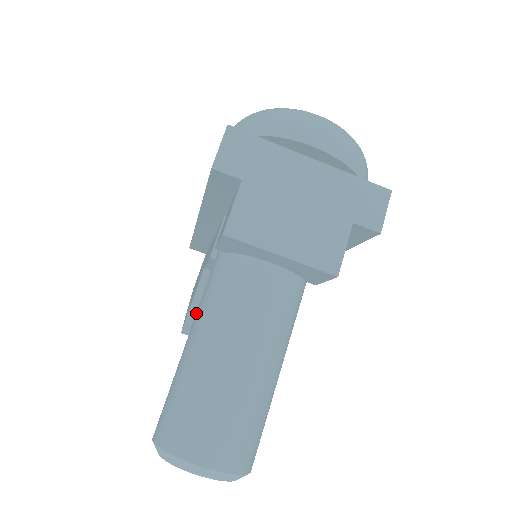
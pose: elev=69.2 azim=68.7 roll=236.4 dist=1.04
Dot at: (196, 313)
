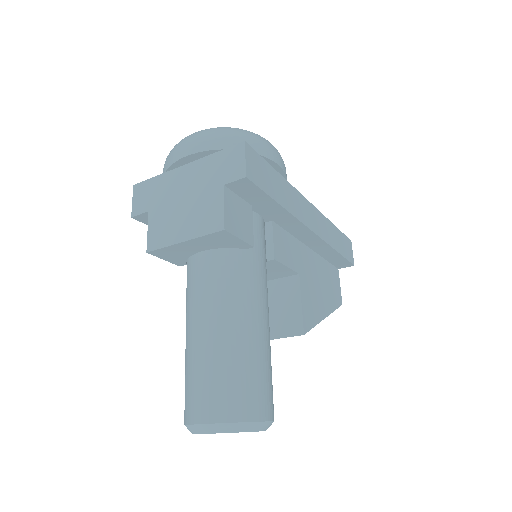
Dot at: occluded
